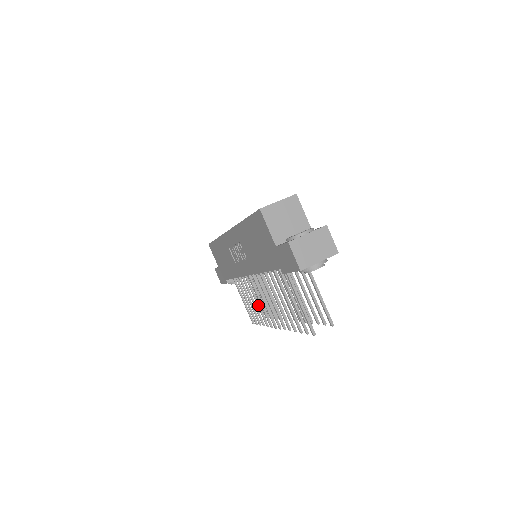
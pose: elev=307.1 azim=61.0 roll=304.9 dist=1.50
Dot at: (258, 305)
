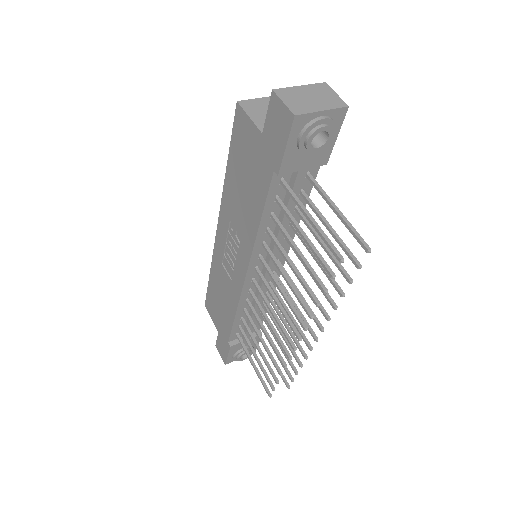
Dot at: (268, 337)
